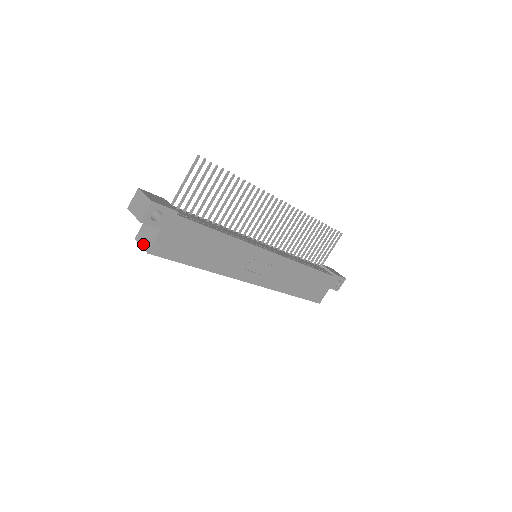
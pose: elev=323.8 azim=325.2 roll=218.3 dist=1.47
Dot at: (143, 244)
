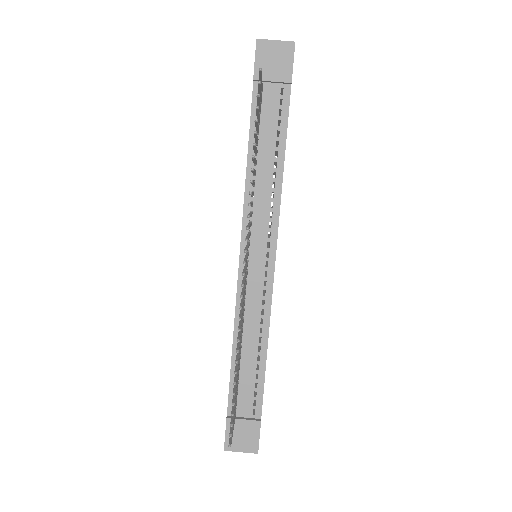
Dot at: occluded
